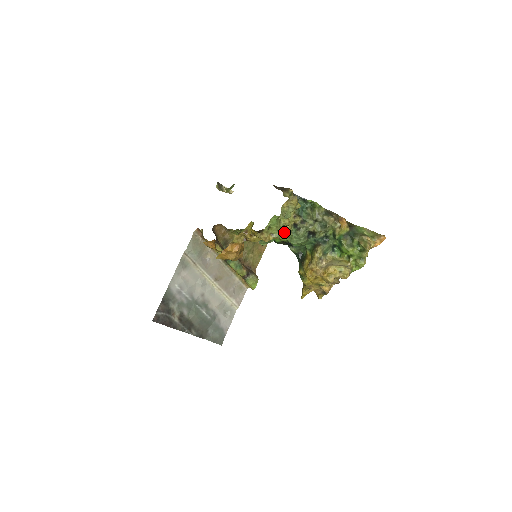
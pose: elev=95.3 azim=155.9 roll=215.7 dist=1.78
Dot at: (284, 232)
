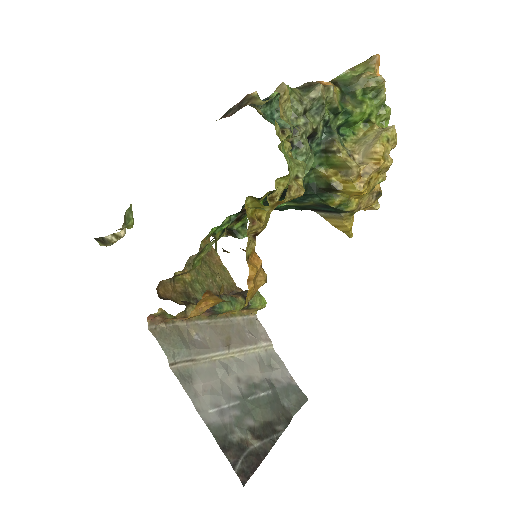
Dot at: occluded
